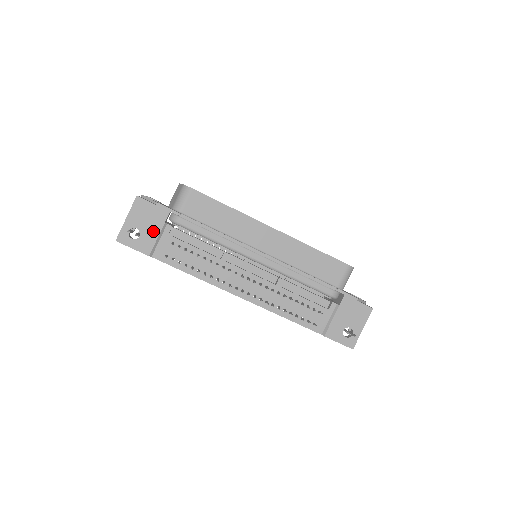
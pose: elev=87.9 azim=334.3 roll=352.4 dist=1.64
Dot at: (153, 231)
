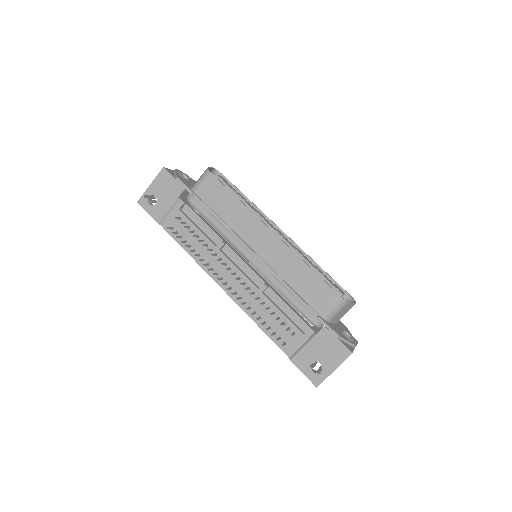
Dot at: (167, 202)
